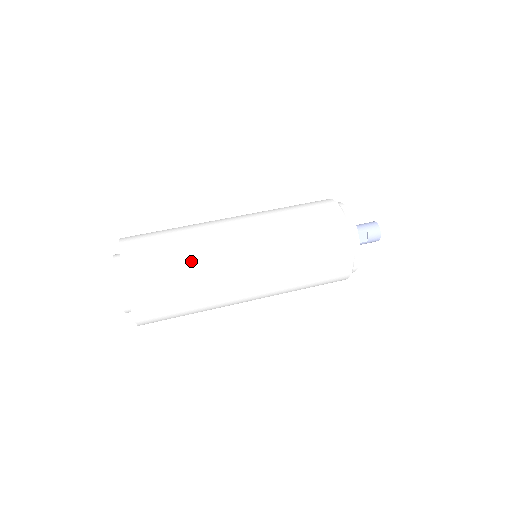
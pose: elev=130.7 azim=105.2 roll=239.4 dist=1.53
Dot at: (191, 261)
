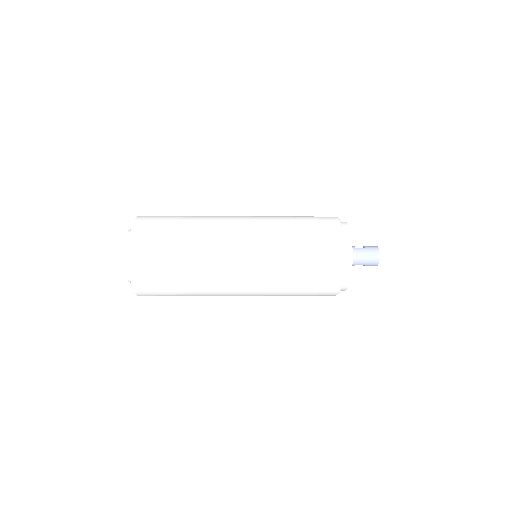
Dot at: occluded
